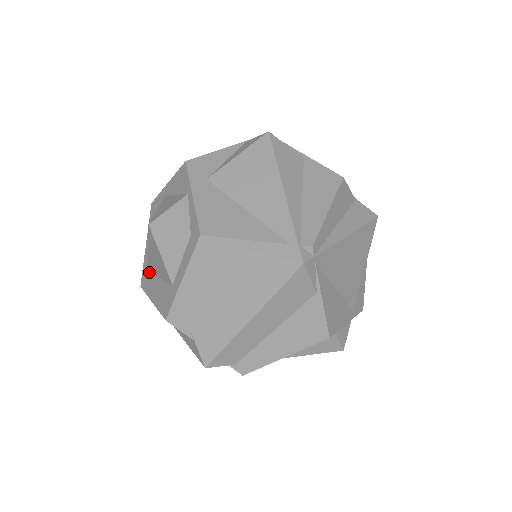
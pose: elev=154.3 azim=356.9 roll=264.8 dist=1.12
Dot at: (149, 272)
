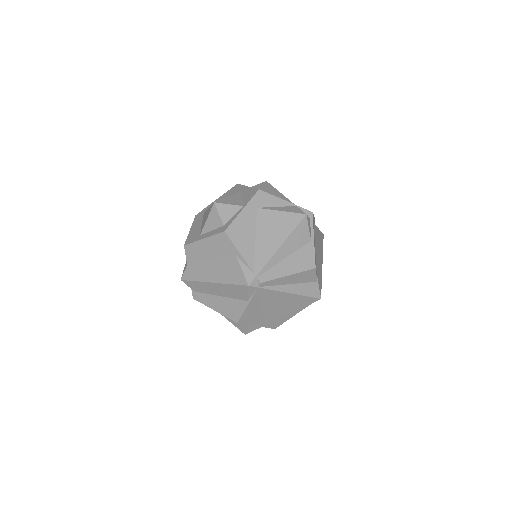
Dot at: (203, 215)
